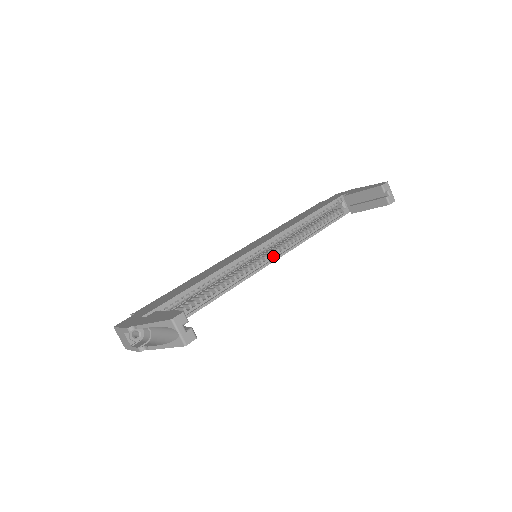
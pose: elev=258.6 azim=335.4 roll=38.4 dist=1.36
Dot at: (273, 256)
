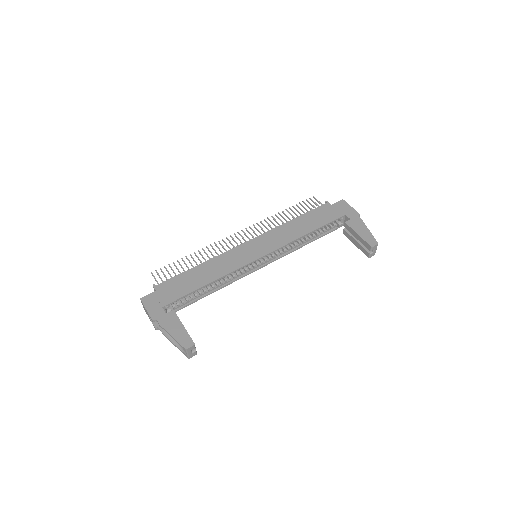
Dot at: (268, 260)
